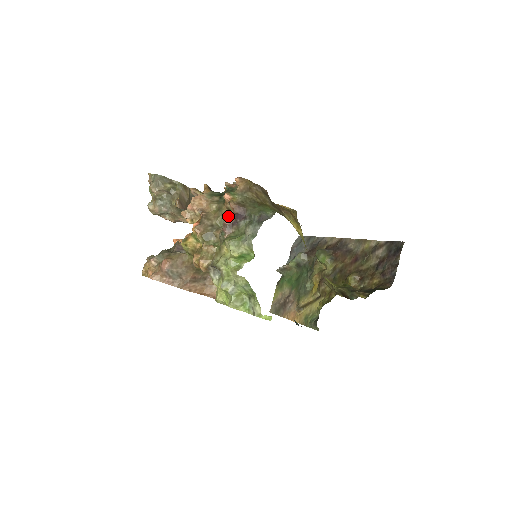
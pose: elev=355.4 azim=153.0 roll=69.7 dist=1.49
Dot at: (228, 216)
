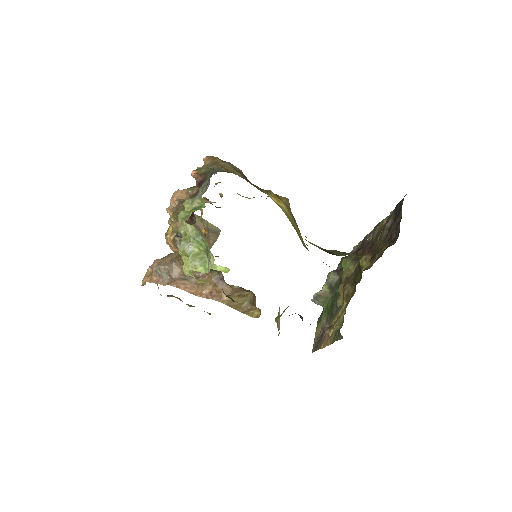
Dot at: occluded
